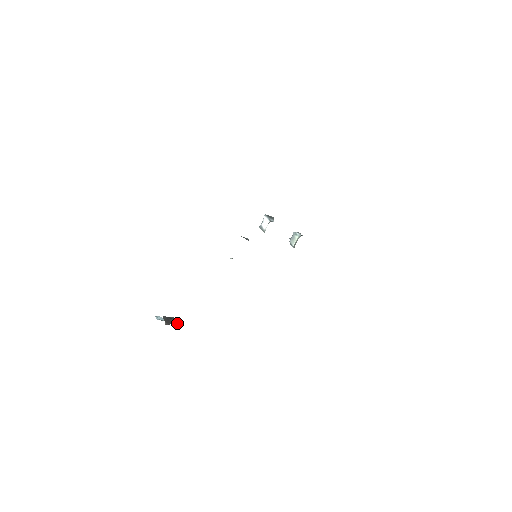
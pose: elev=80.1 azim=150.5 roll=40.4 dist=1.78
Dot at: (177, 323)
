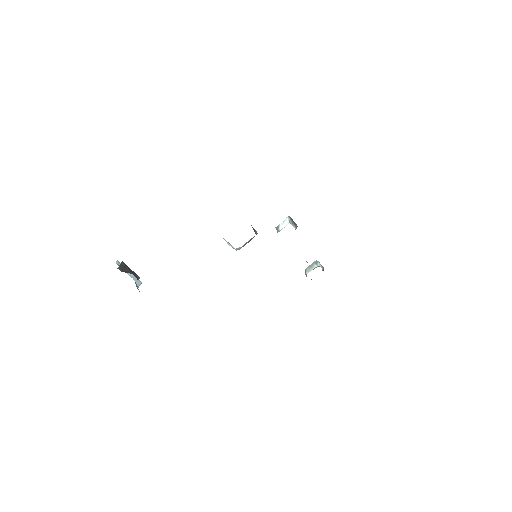
Dot at: (136, 283)
